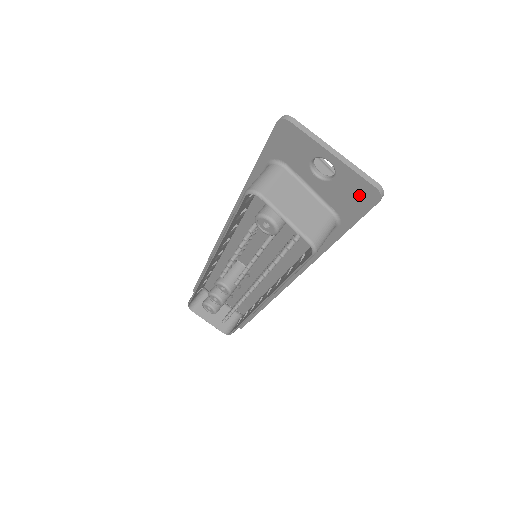
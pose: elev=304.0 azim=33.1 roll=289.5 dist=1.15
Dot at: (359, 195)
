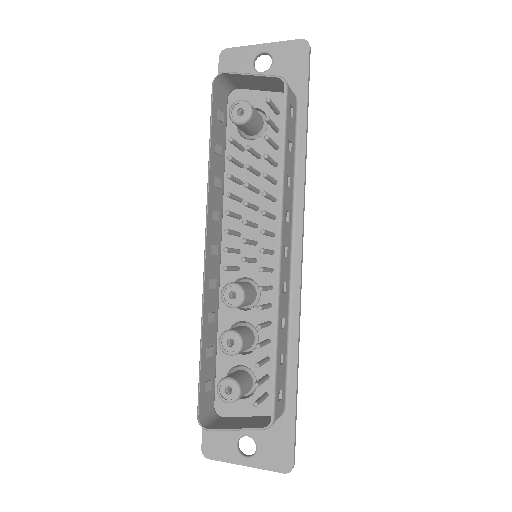
Dot at: (295, 56)
